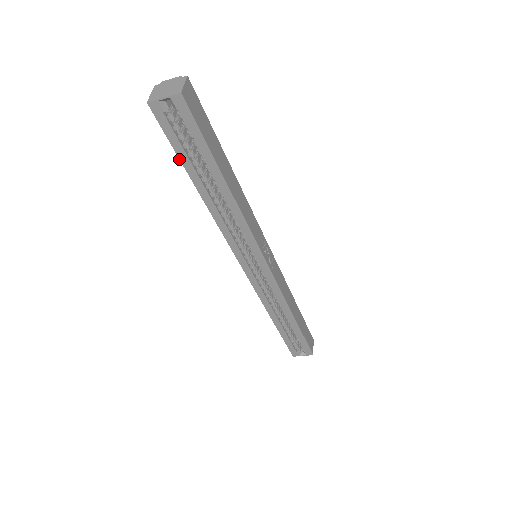
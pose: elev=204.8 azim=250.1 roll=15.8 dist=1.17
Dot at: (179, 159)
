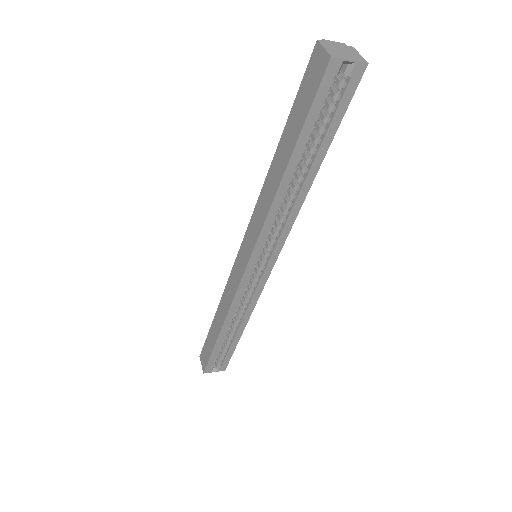
Dot at: (301, 130)
